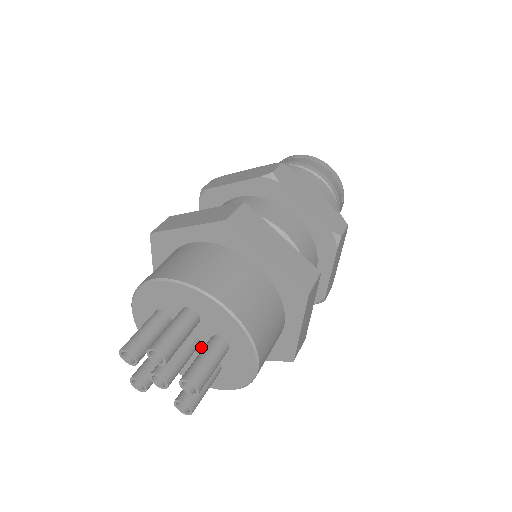
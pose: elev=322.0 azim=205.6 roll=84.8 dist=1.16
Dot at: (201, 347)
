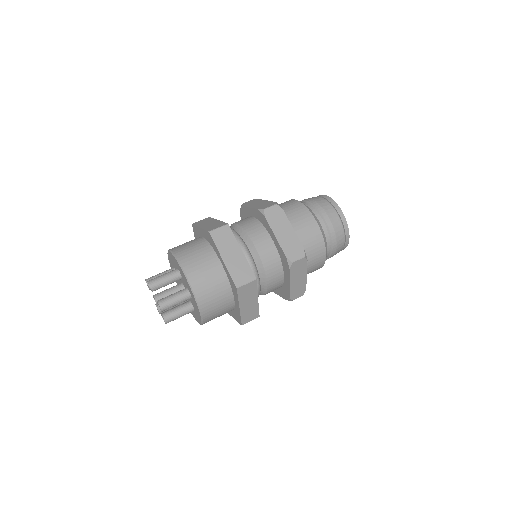
Dot at: occluded
